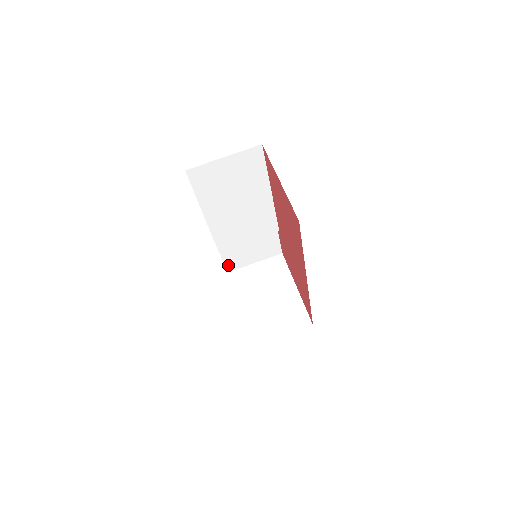
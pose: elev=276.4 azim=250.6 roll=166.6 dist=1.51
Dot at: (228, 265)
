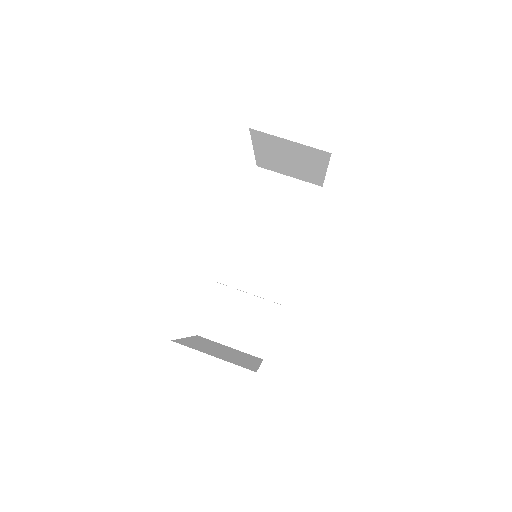
Dot at: (205, 324)
